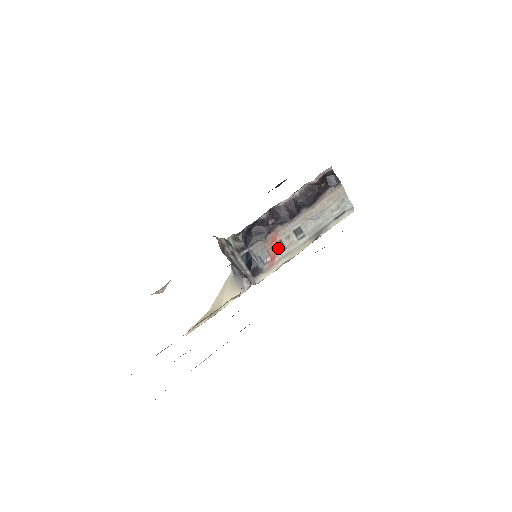
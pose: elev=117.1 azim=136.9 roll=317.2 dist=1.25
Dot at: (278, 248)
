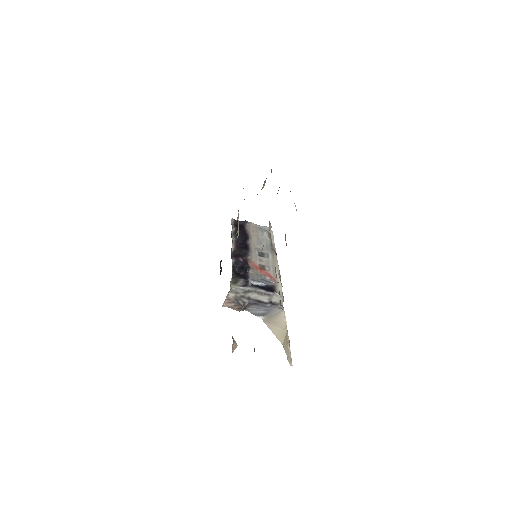
Dot at: (264, 269)
